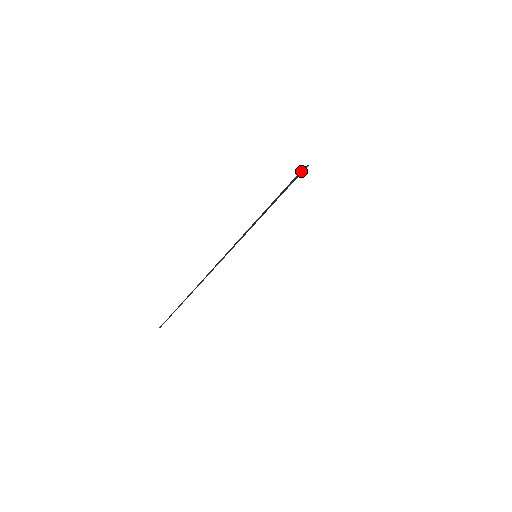
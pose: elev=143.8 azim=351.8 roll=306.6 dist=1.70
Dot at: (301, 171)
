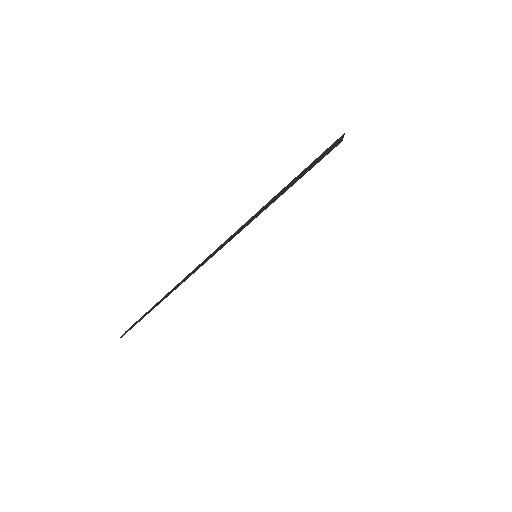
Dot at: (332, 145)
